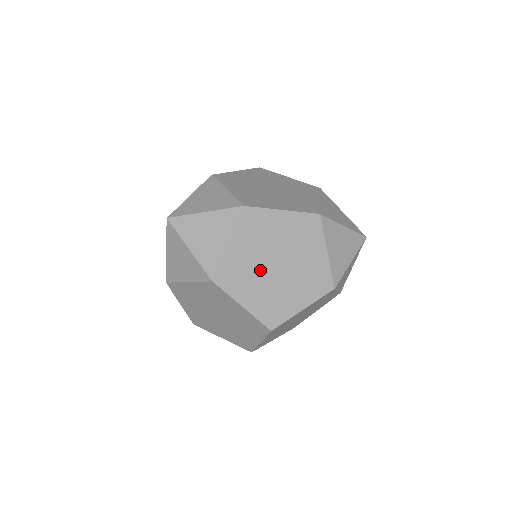
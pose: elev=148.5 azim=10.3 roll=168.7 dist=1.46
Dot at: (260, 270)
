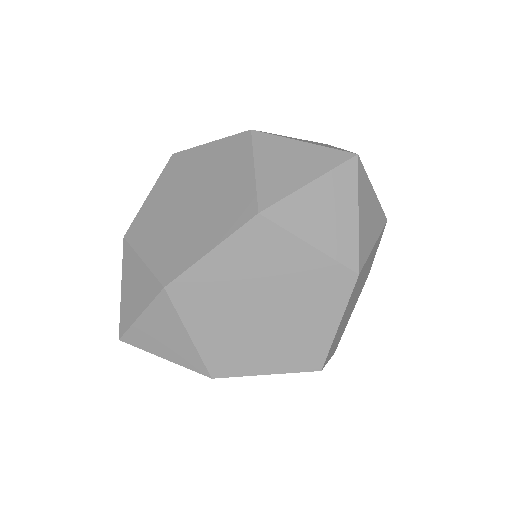
Dot at: (249, 330)
